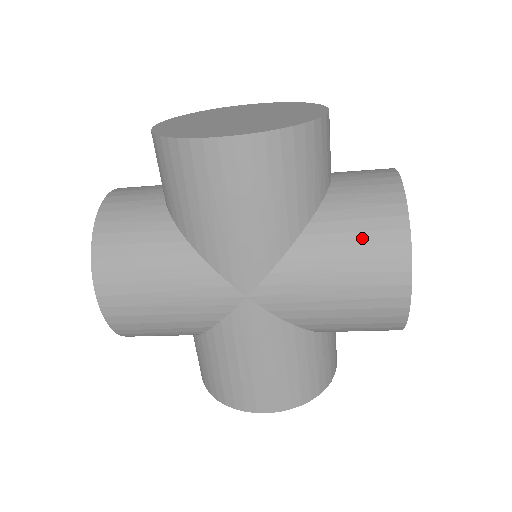
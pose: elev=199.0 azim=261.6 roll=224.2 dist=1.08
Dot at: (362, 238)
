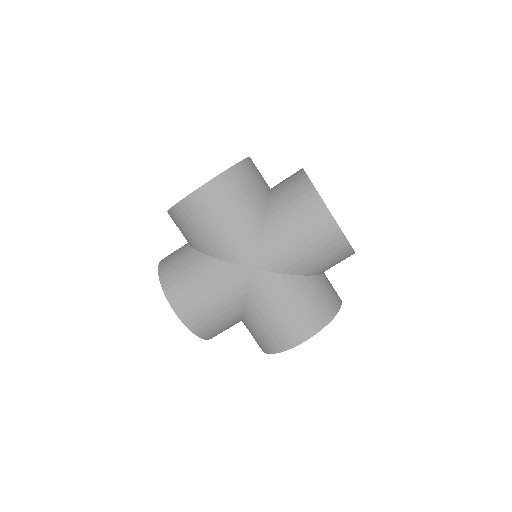
Dot at: (293, 205)
